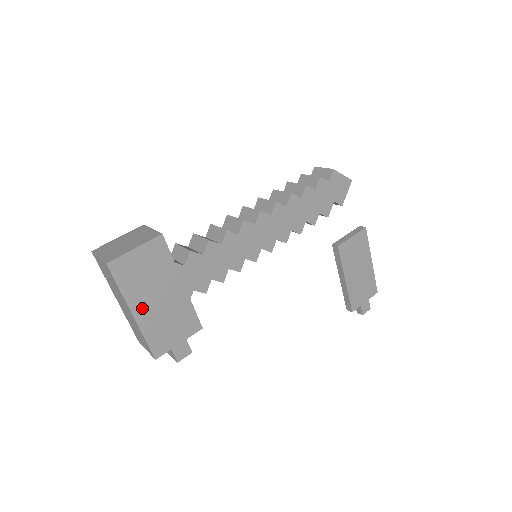
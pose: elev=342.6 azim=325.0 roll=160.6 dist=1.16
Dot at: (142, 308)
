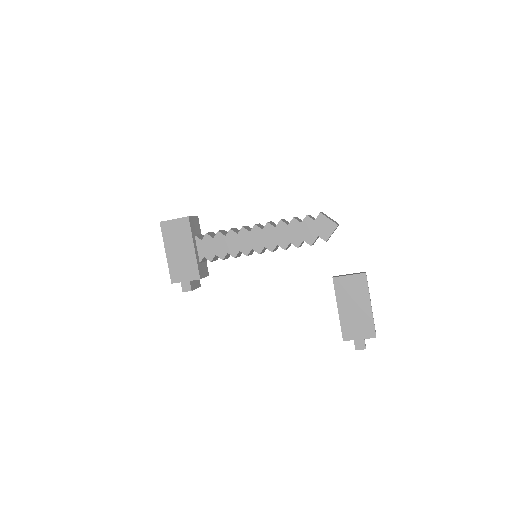
Dot at: (171, 252)
